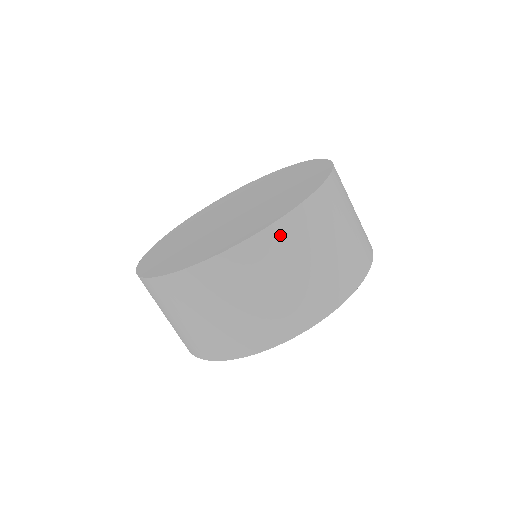
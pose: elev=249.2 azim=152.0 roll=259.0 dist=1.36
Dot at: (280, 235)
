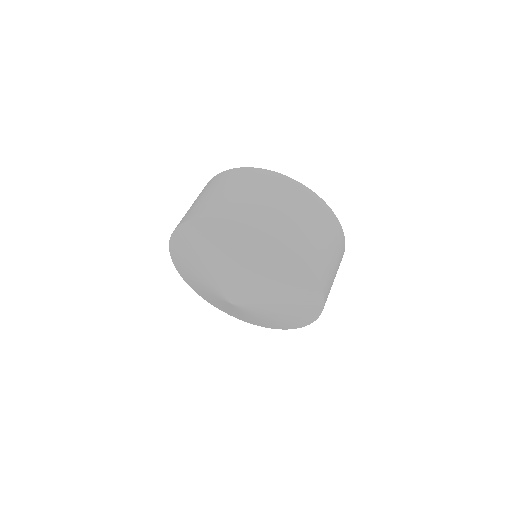
Dot at: (256, 174)
